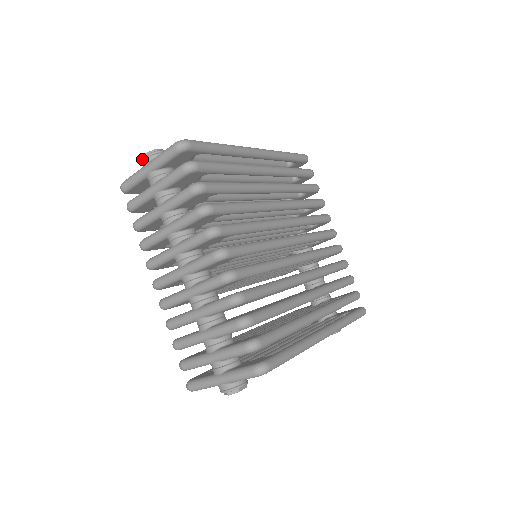
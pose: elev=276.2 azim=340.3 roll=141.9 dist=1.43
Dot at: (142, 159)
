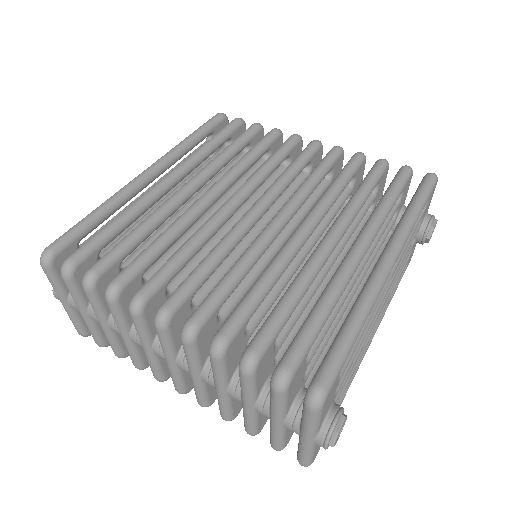
Dot at: occluded
